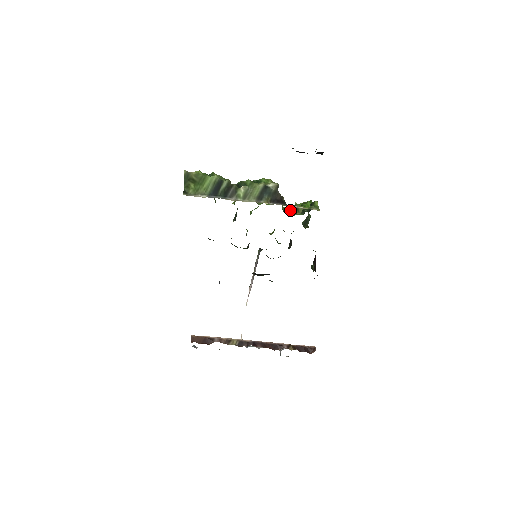
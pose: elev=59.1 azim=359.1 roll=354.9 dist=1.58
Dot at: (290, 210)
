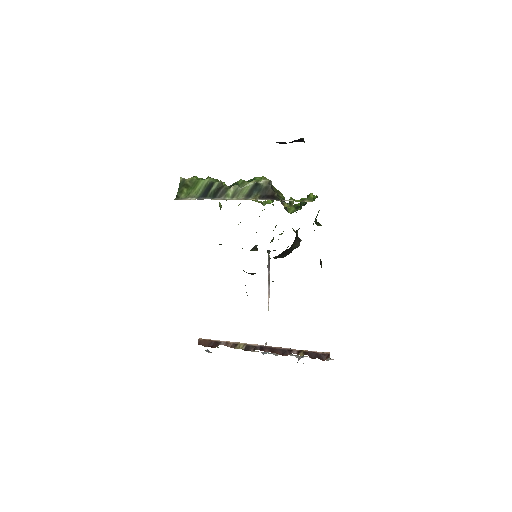
Dot at: (293, 207)
